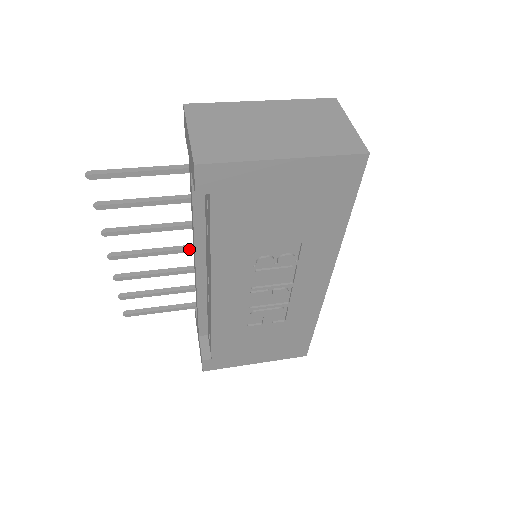
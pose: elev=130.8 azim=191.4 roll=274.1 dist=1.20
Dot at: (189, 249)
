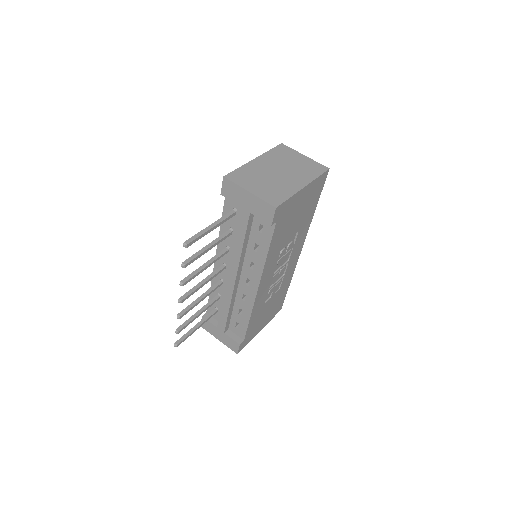
Dot at: (219, 271)
